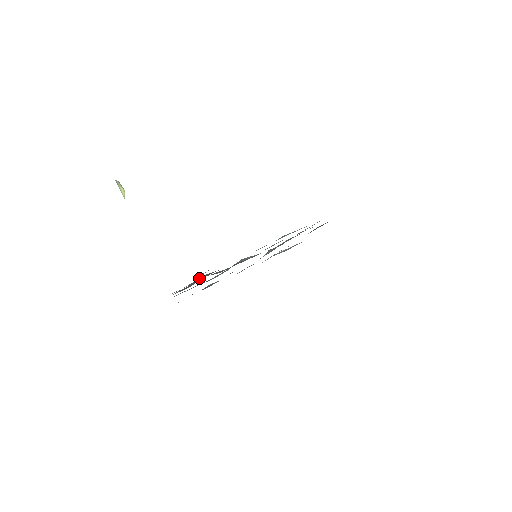
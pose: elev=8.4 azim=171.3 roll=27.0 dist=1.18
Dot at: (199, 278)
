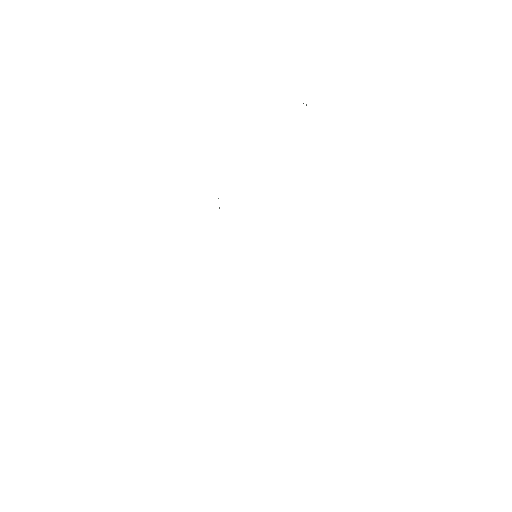
Dot at: occluded
